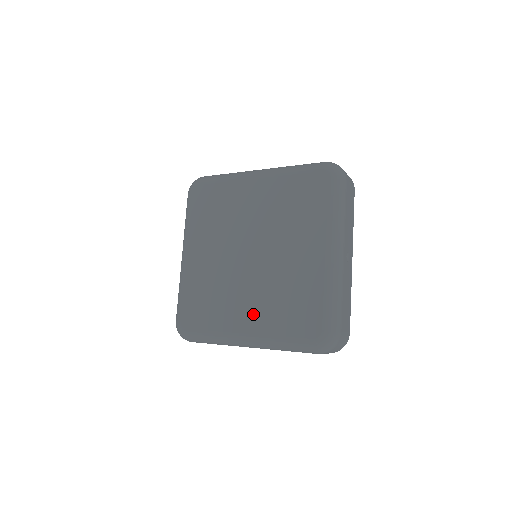
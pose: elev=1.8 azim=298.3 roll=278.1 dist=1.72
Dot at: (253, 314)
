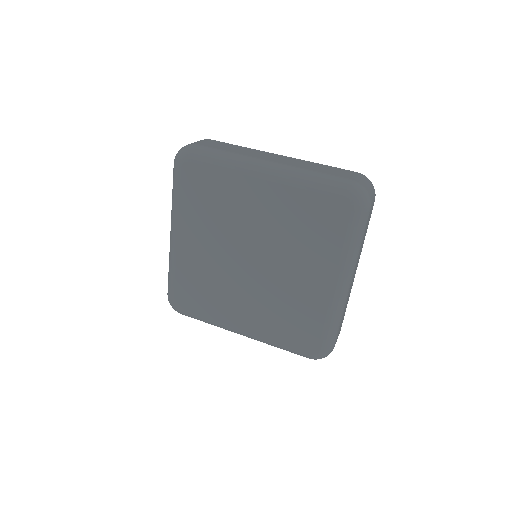
Dot at: (251, 316)
